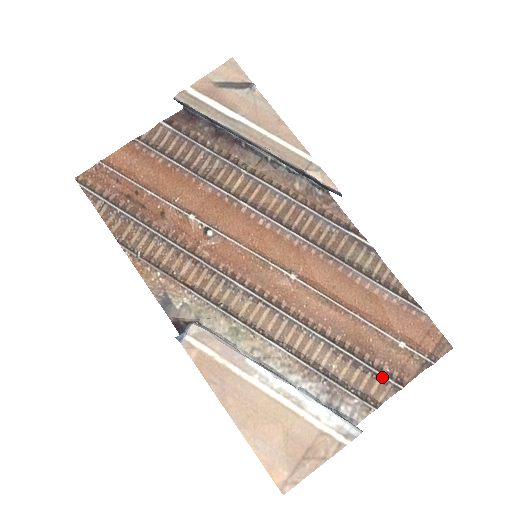
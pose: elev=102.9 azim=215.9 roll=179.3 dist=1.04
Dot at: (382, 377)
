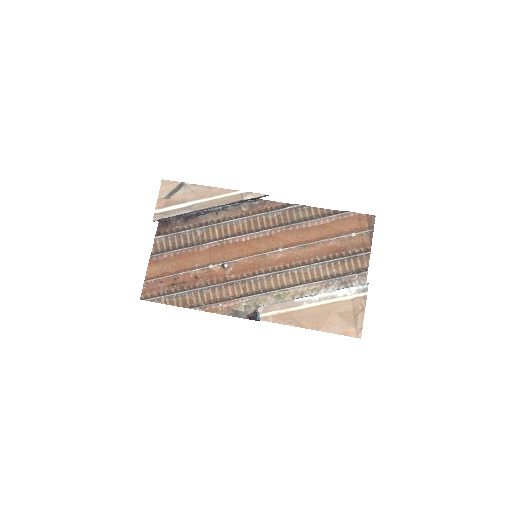
Dot at: (358, 256)
